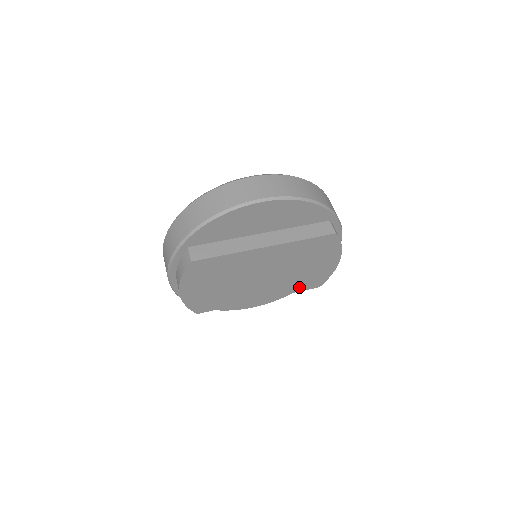
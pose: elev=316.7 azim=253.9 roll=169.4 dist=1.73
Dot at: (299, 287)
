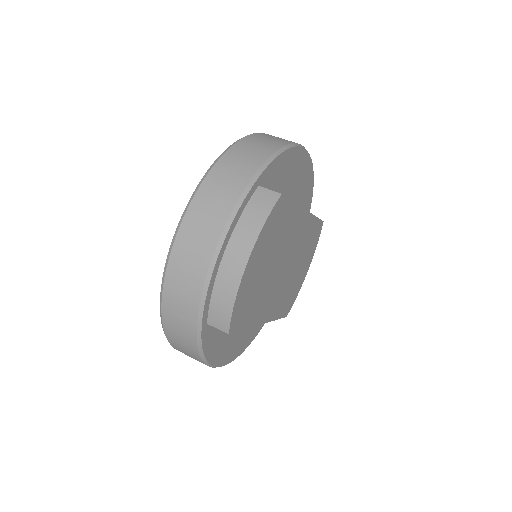
Dot at: (282, 309)
